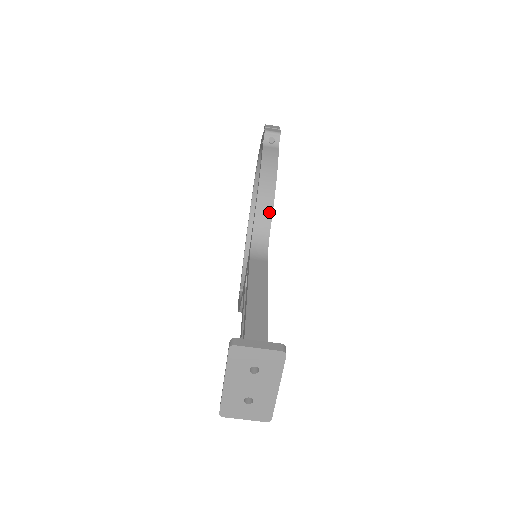
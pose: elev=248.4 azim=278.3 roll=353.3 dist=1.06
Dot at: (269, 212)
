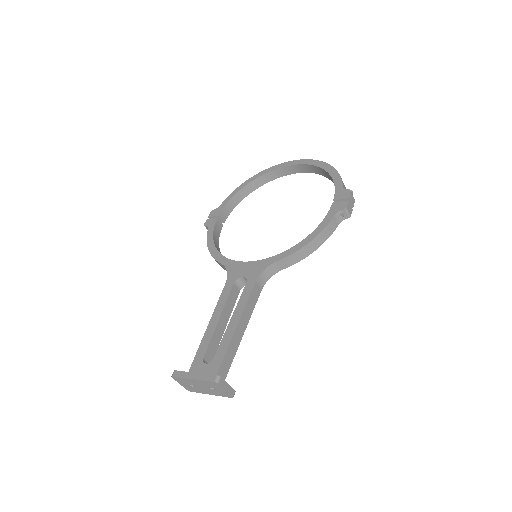
Dot at: (292, 263)
